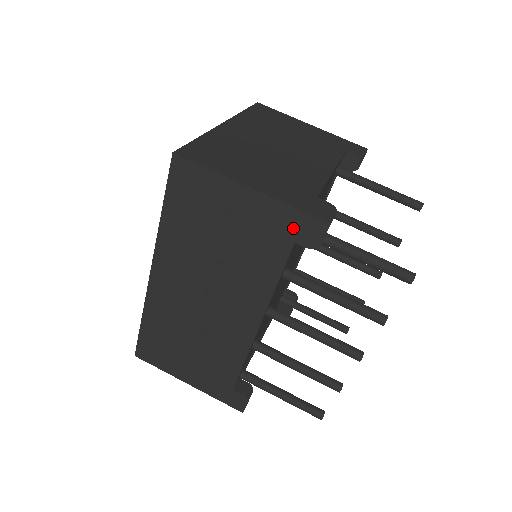
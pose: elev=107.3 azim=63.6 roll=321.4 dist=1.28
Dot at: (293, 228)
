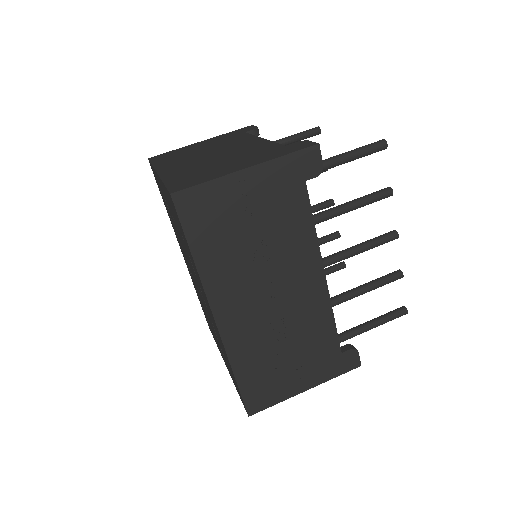
Dot at: (297, 171)
